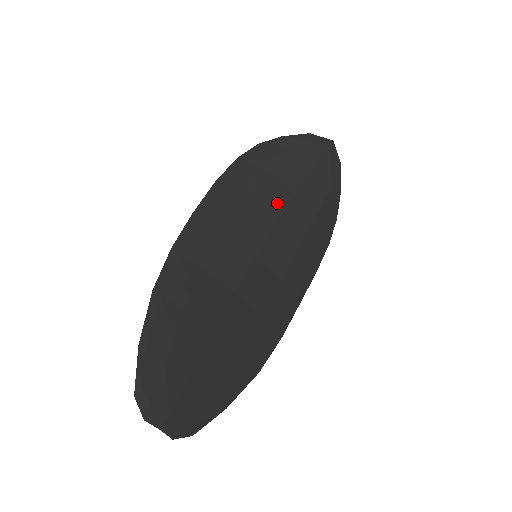
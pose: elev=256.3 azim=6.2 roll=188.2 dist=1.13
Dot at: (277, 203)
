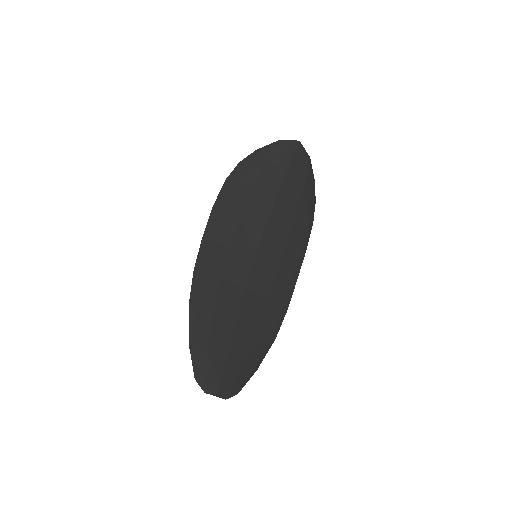
Dot at: (264, 208)
